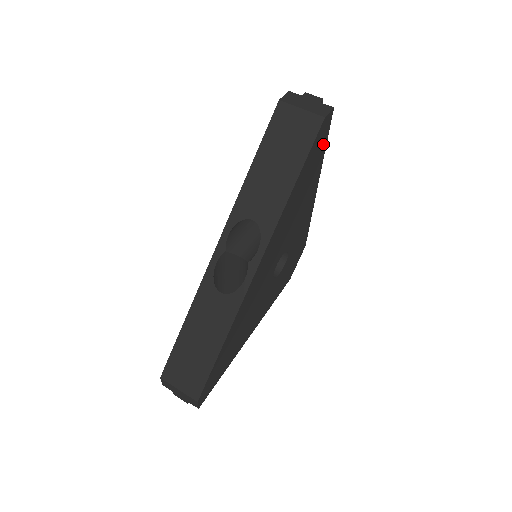
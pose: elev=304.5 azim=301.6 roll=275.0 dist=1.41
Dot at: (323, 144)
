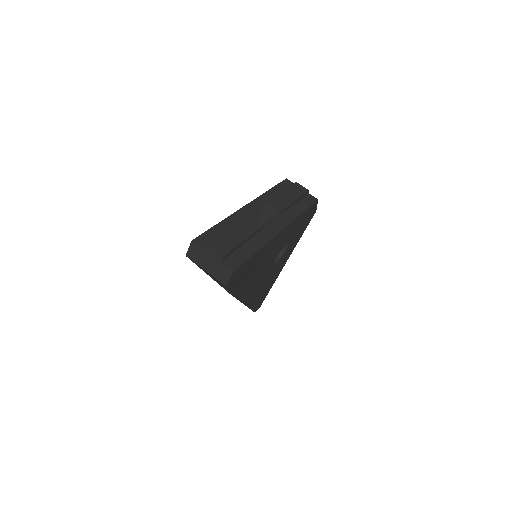
Dot at: (249, 261)
